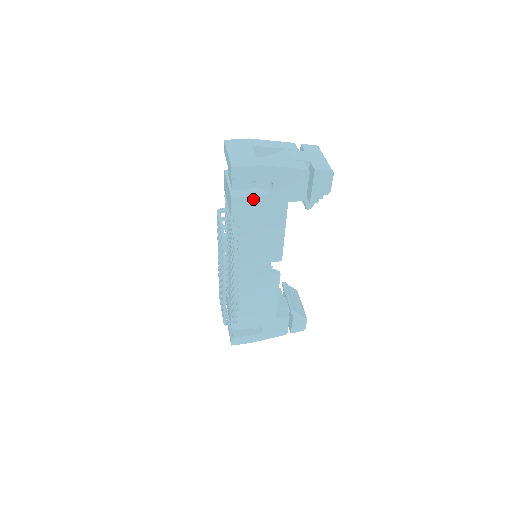
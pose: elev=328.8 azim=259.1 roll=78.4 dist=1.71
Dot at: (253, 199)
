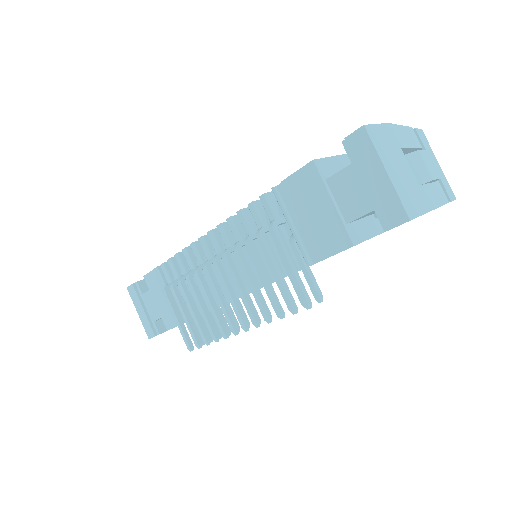
Dot at: occluded
